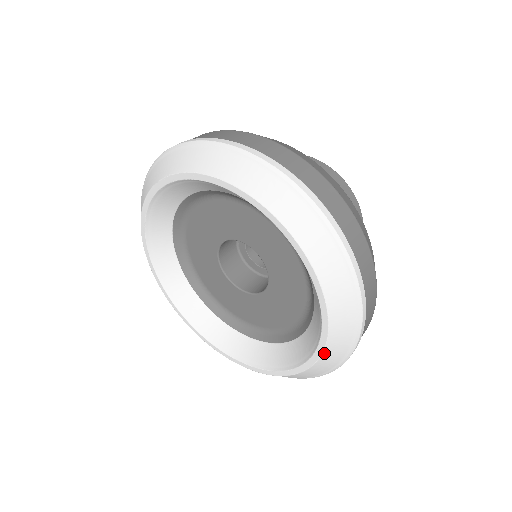
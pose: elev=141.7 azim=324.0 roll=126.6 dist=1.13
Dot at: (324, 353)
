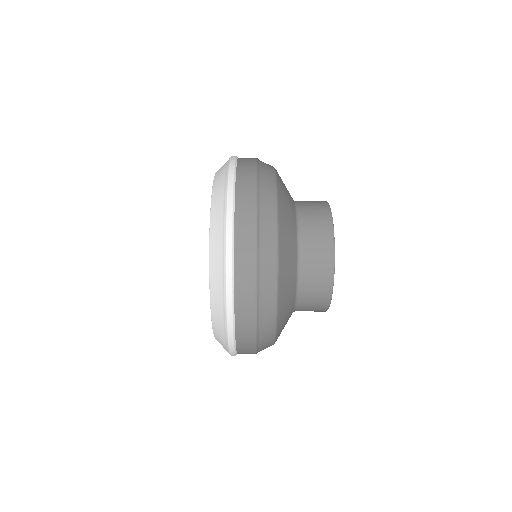
Dot at: occluded
